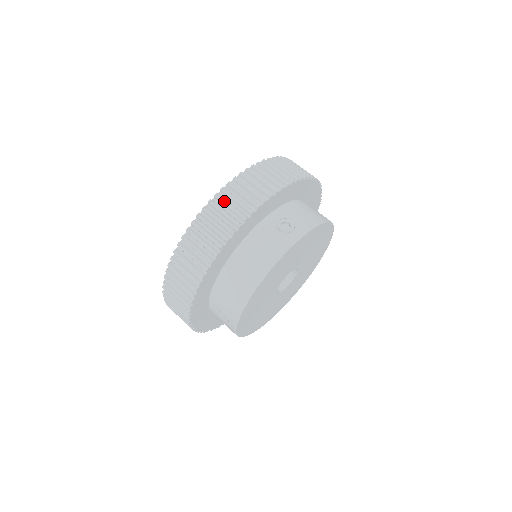
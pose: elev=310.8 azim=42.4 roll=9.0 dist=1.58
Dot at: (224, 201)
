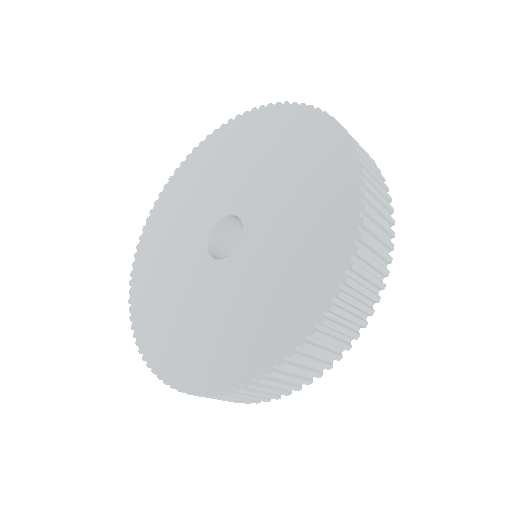
Dot at: (335, 327)
